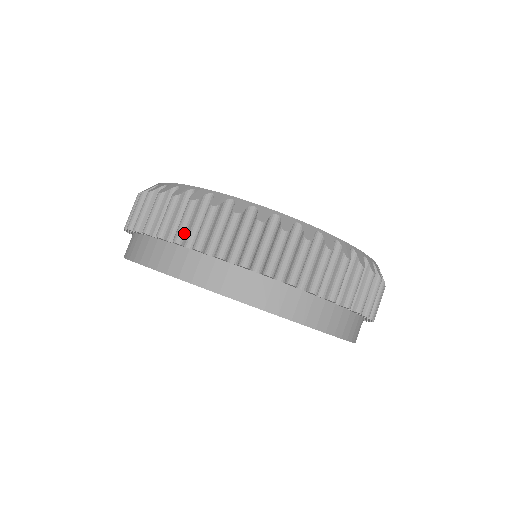
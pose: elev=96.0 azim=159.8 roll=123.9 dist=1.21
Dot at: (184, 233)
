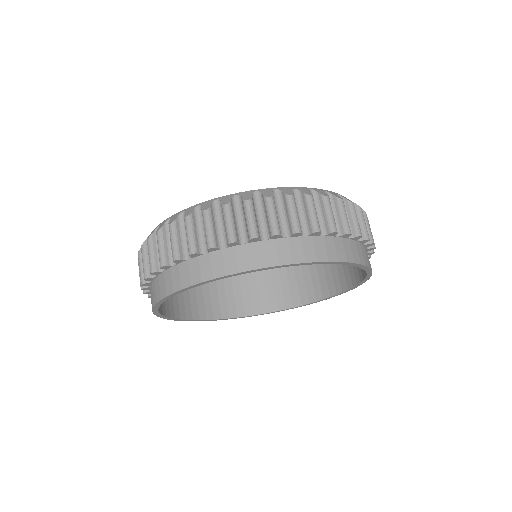
Dot at: (142, 275)
